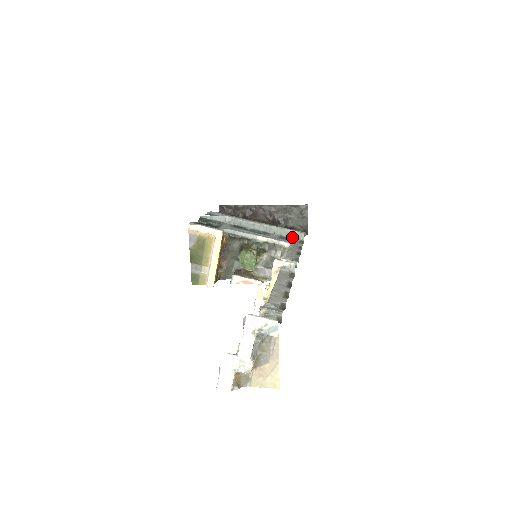
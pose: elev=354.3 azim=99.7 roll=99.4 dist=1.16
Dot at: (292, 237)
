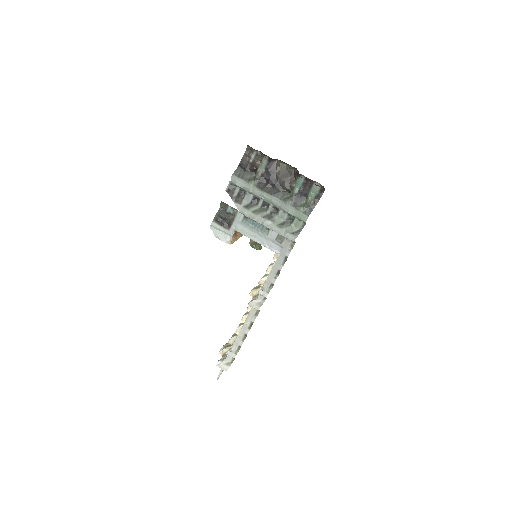
Dot at: (286, 238)
